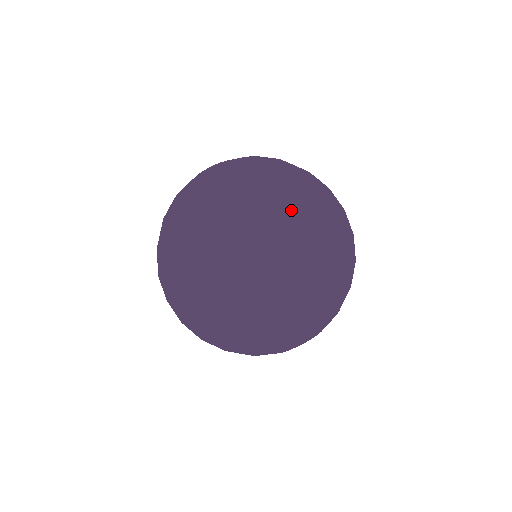
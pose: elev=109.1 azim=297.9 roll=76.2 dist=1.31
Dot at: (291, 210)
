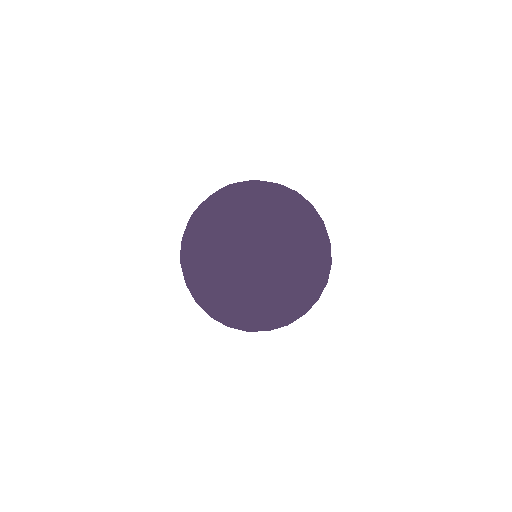
Dot at: (280, 200)
